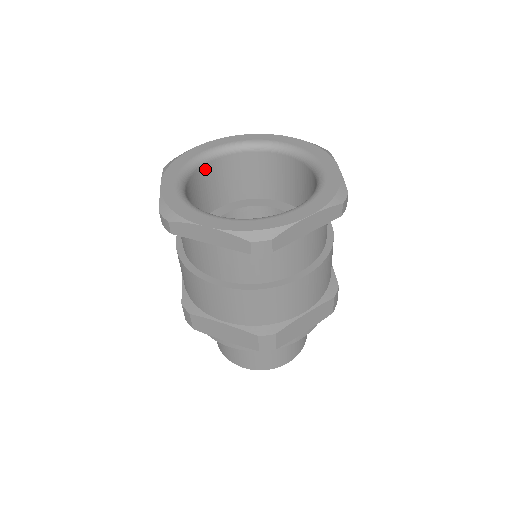
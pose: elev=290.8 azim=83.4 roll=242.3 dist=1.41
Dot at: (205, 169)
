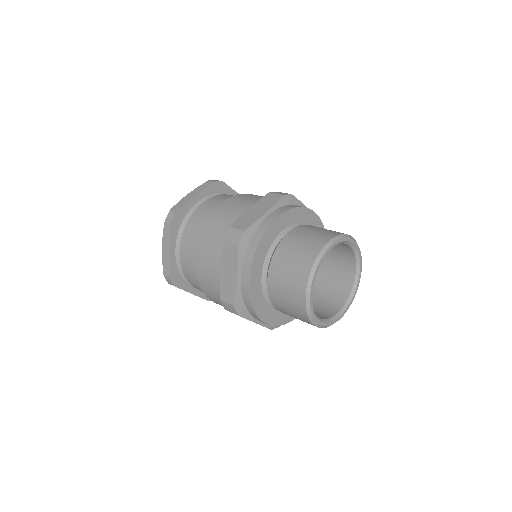
Dot at: occluded
